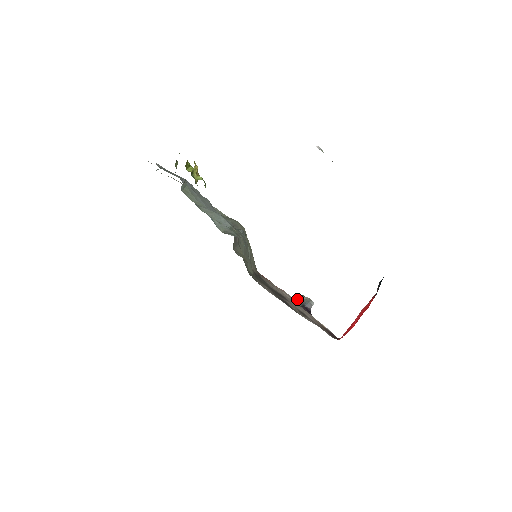
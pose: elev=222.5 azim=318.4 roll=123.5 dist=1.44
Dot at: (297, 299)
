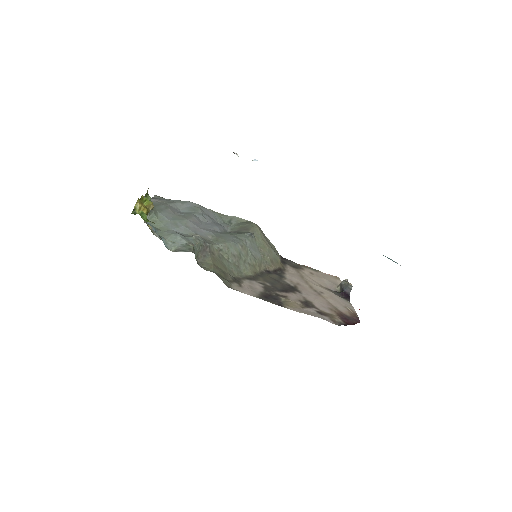
Dot at: (339, 284)
